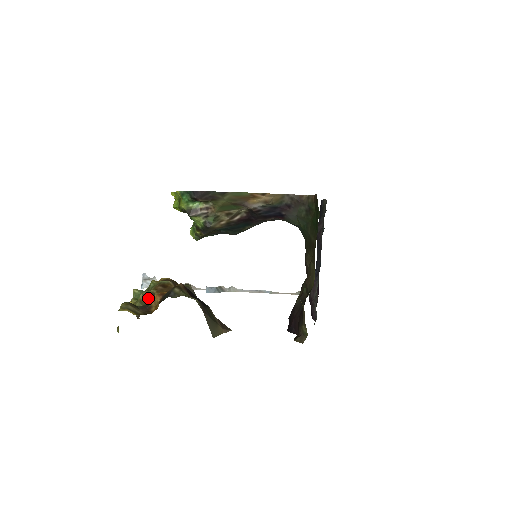
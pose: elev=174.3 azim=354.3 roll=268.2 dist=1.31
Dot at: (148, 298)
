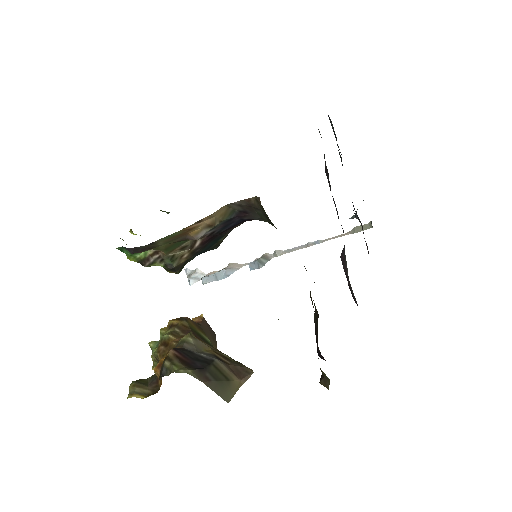
Dot at: (157, 361)
